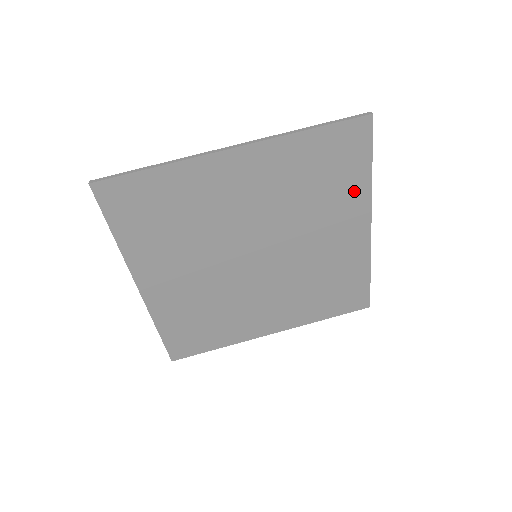
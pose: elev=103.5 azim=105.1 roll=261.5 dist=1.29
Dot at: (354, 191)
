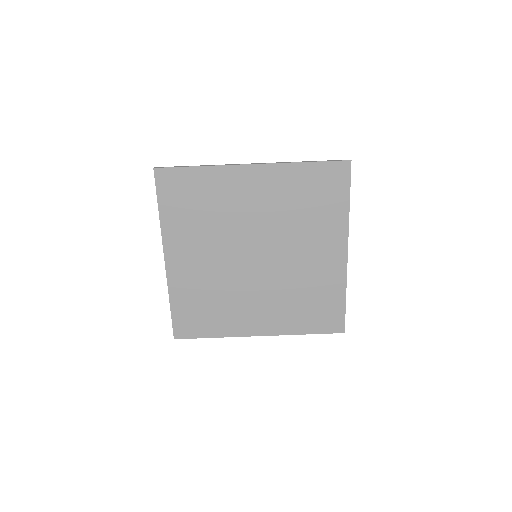
Dot at: (335, 218)
